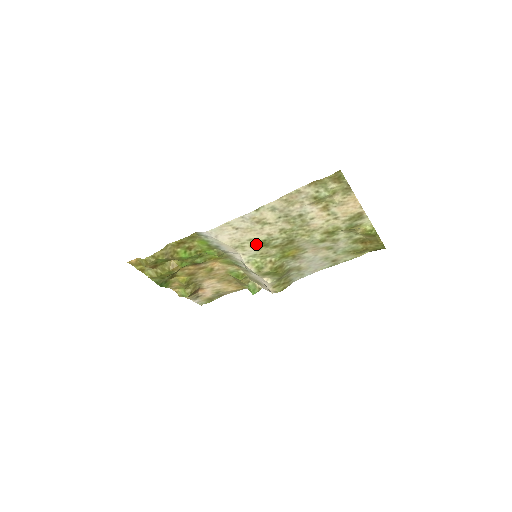
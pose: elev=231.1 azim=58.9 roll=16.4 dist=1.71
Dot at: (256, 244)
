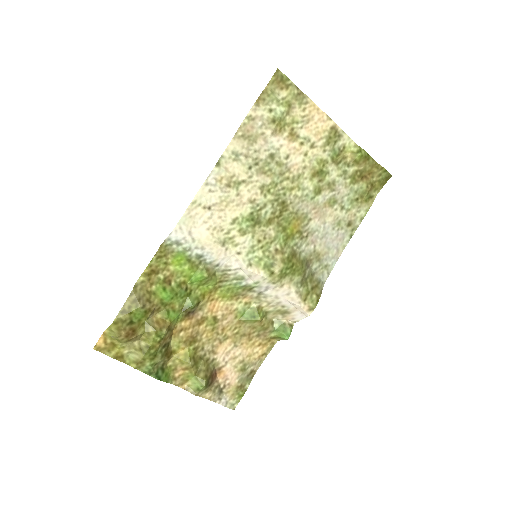
Dot at: (244, 226)
